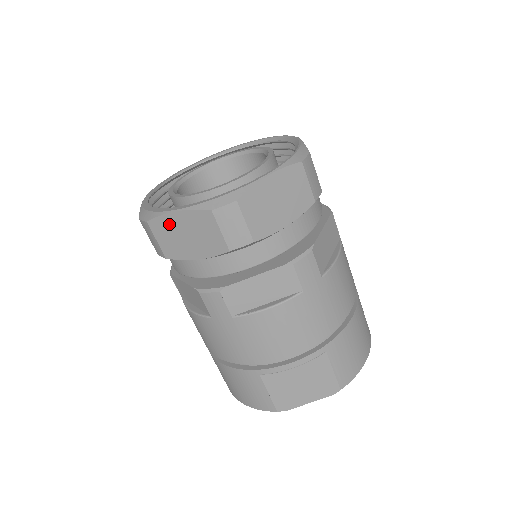
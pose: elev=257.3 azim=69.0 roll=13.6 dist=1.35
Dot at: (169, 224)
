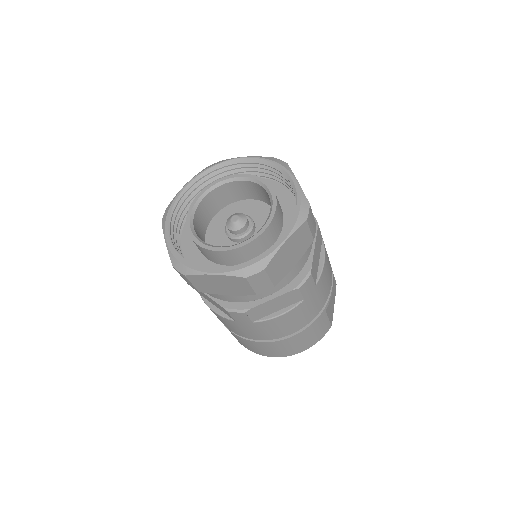
Dot at: (280, 256)
